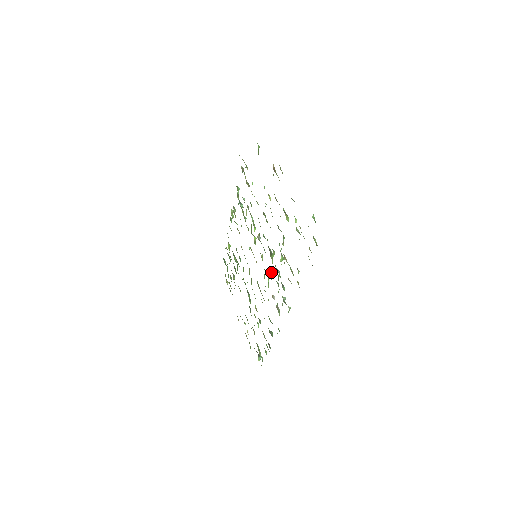
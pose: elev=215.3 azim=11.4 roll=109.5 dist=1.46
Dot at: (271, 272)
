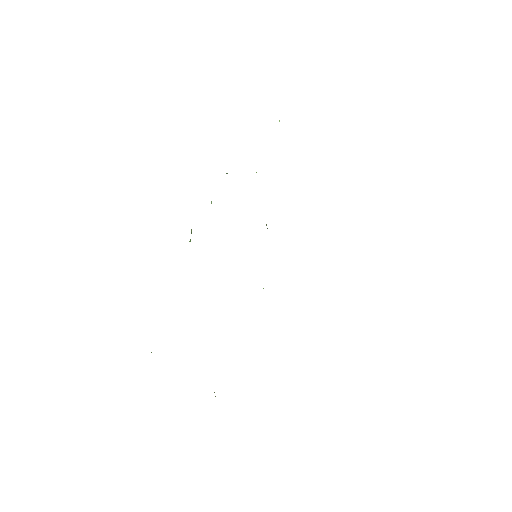
Dot at: occluded
